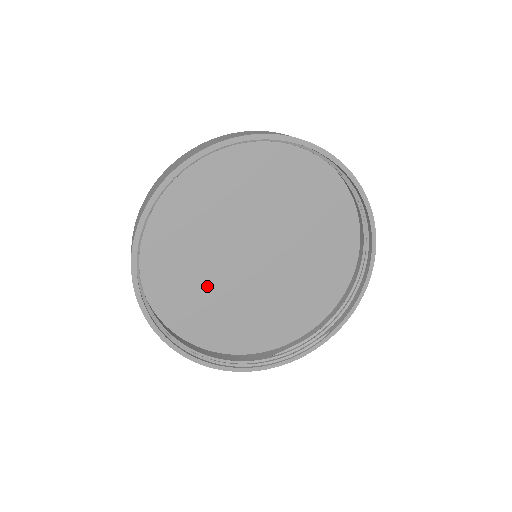
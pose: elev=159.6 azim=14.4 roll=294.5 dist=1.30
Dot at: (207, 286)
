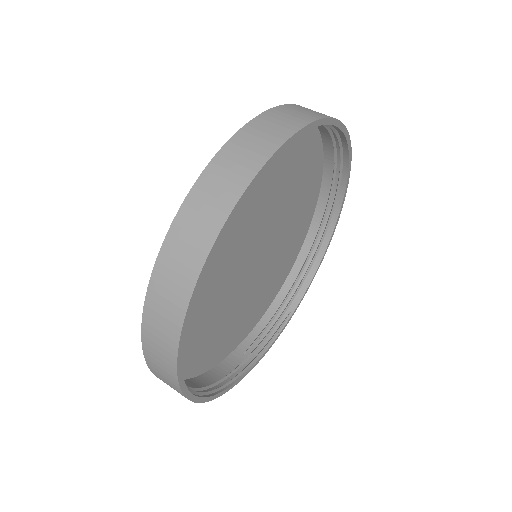
Dot at: (210, 306)
